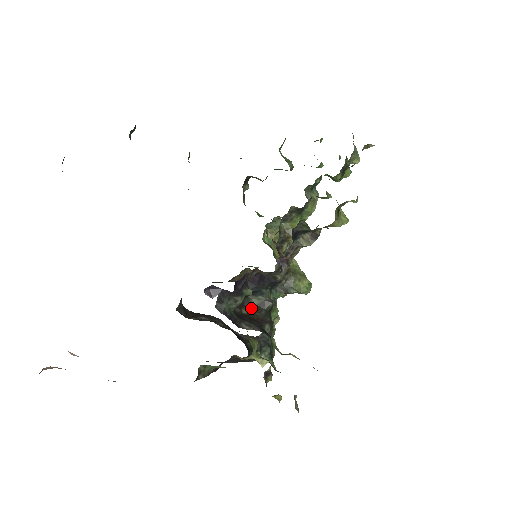
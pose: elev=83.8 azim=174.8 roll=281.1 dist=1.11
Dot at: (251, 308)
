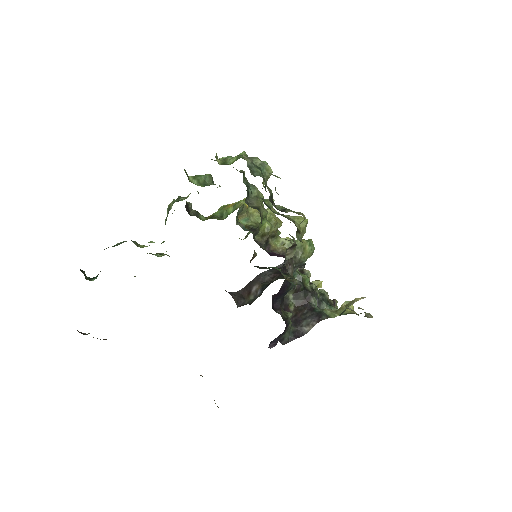
Dot at: (292, 299)
